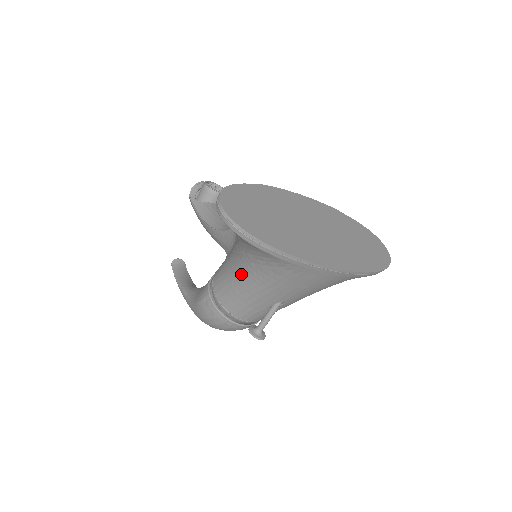
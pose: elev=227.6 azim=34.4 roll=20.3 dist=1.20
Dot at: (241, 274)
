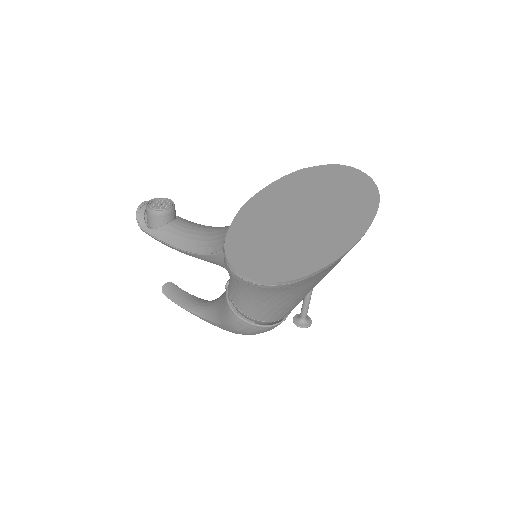
Dot at: (270, 295)
